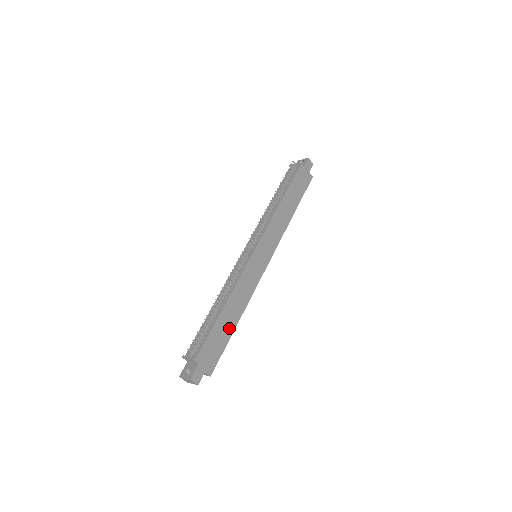
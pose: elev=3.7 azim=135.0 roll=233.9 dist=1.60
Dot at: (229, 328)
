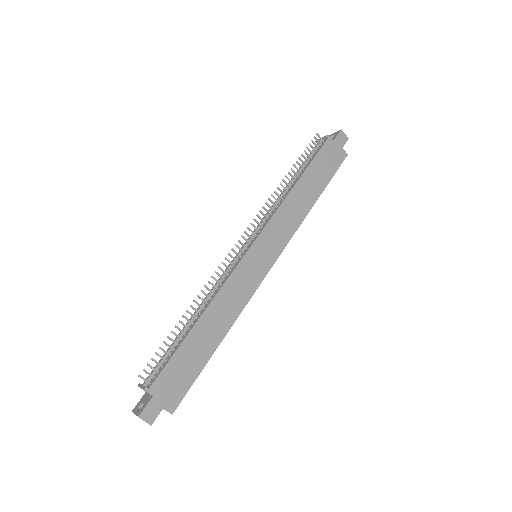
Dot at: (205, 350)
